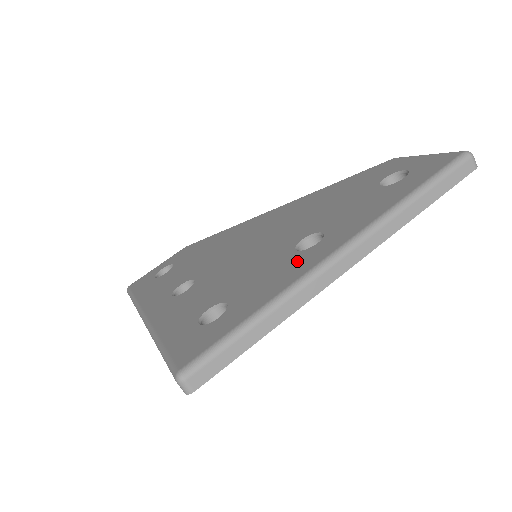
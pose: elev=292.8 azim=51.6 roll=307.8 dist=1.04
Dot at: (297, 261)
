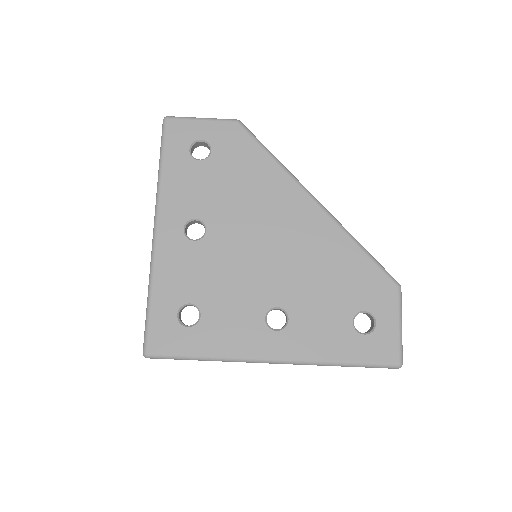
Dot at: (255, 334)
